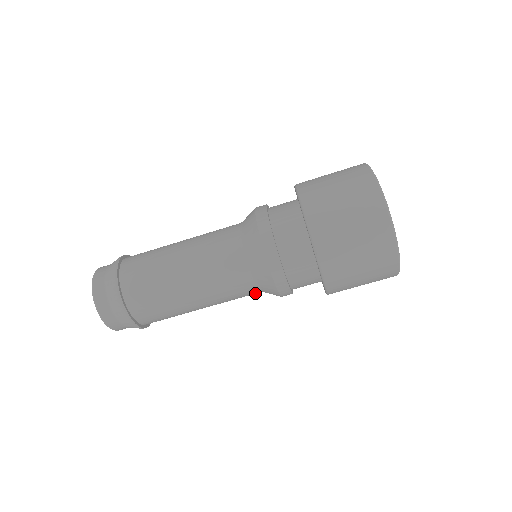
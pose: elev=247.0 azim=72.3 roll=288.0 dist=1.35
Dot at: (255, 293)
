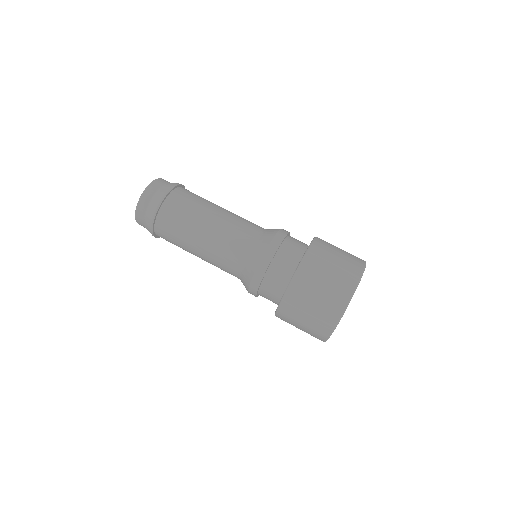
Dot at: (248, 244)
